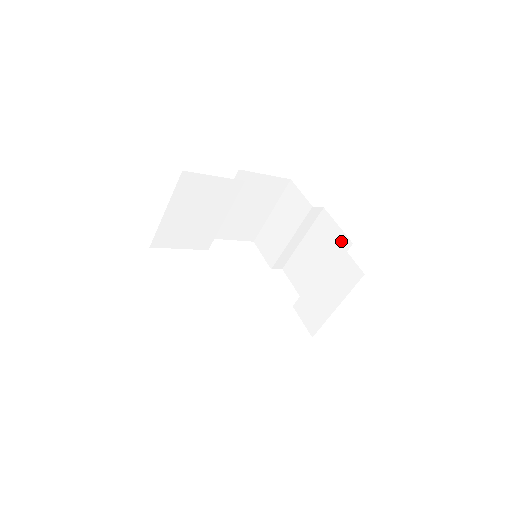
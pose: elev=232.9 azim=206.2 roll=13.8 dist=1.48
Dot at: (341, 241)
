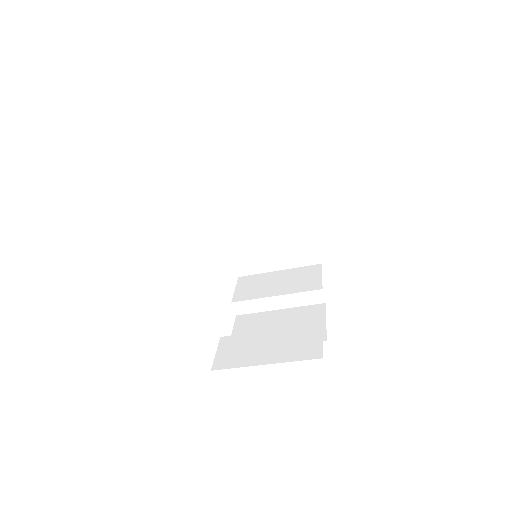
Dot at: occluded
